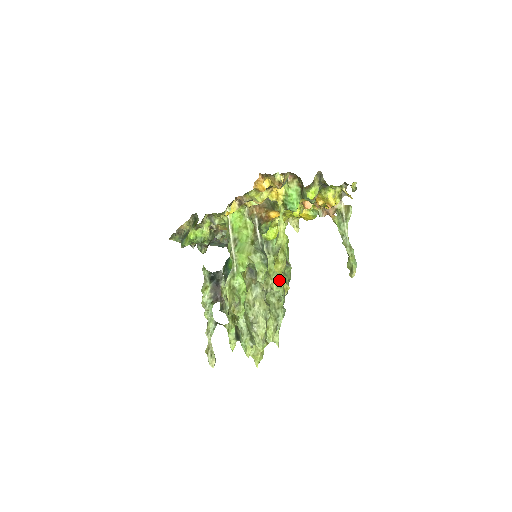
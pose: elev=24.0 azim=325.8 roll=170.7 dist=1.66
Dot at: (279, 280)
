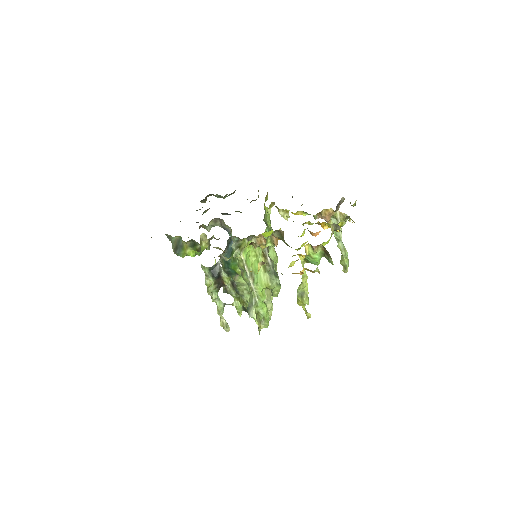
Dot at: (274, 263)
